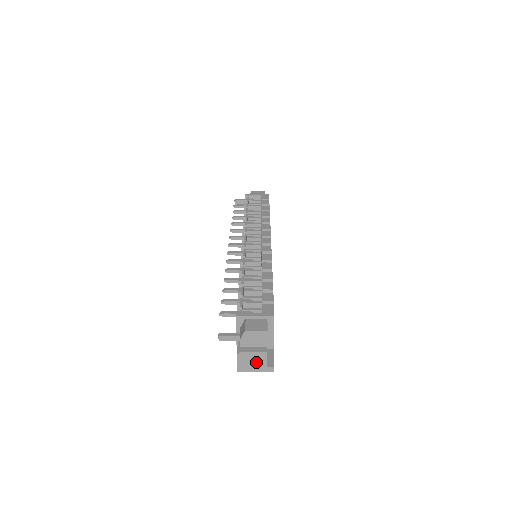
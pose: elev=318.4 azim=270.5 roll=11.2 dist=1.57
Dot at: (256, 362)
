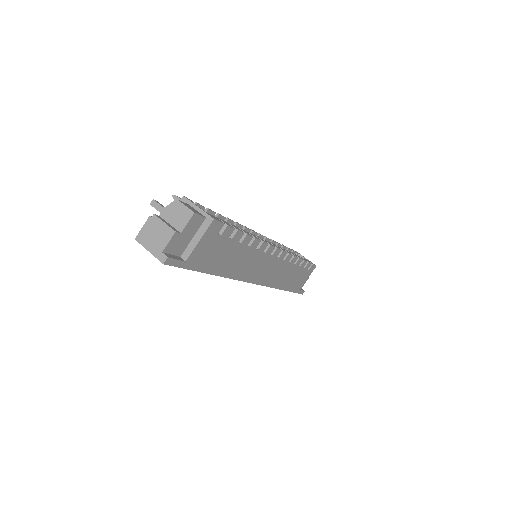
Dot at: (158, 238)
